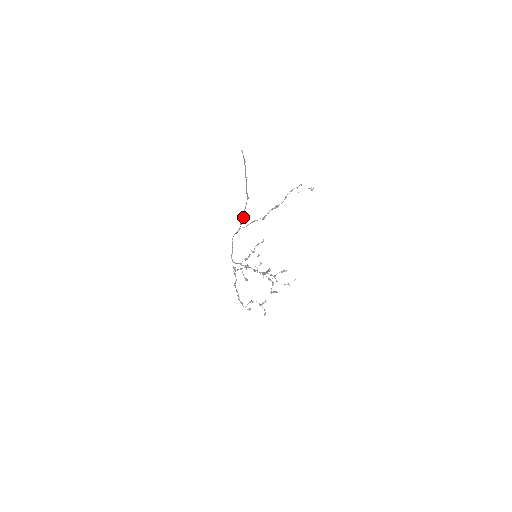
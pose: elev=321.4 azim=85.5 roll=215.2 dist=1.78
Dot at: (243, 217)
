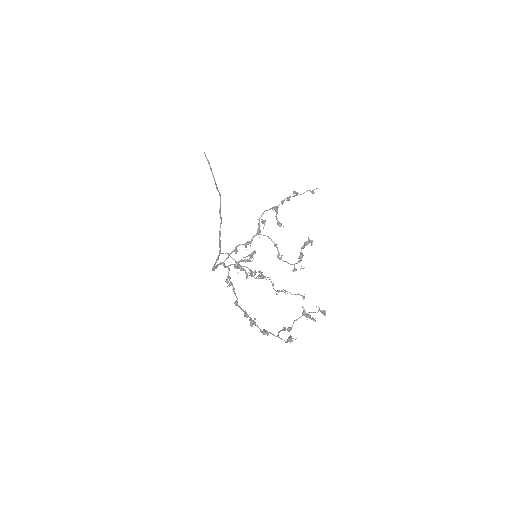
Dot at: (220, 217)
